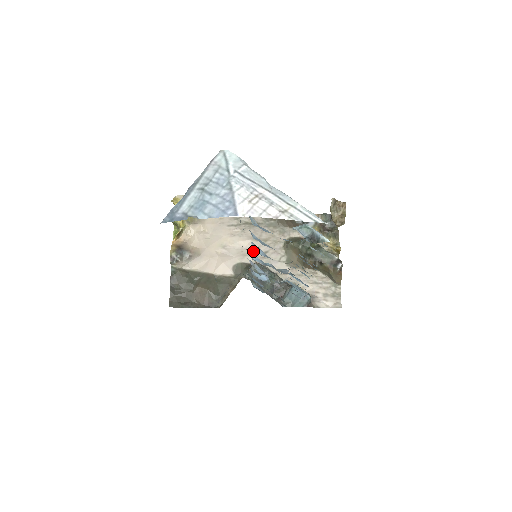
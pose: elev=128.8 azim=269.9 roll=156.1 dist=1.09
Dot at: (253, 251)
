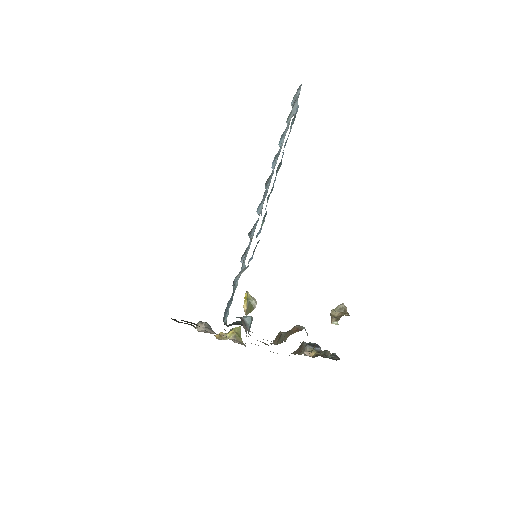
Dot at: occluded
